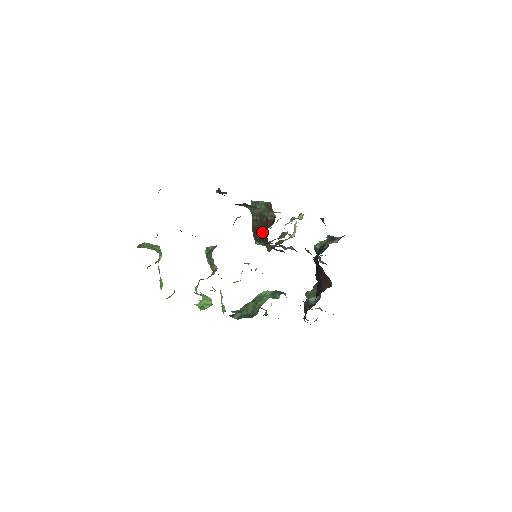
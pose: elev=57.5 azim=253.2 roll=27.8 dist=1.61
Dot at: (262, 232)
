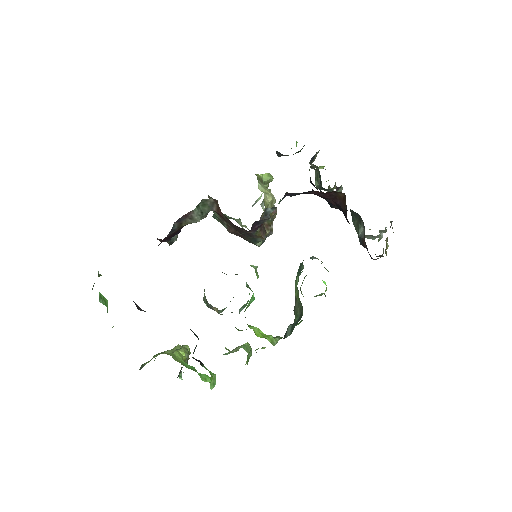
Dot at: occluded
